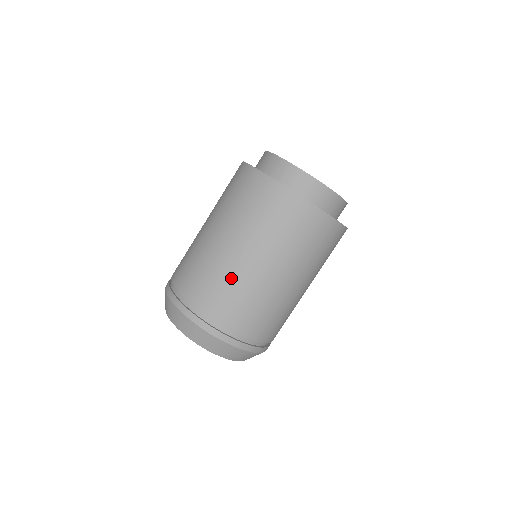
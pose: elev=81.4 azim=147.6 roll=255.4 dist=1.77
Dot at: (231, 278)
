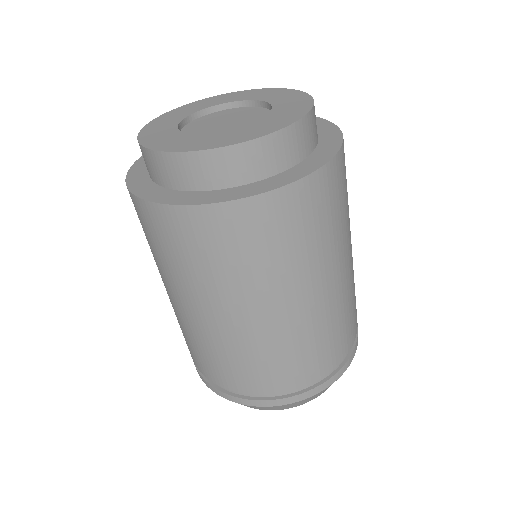
Dot at: (196, 337)
